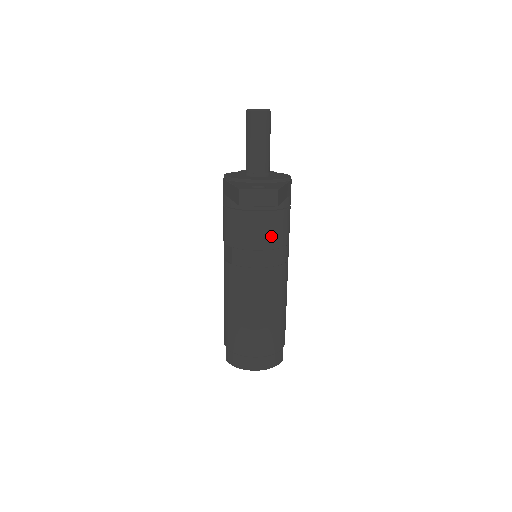
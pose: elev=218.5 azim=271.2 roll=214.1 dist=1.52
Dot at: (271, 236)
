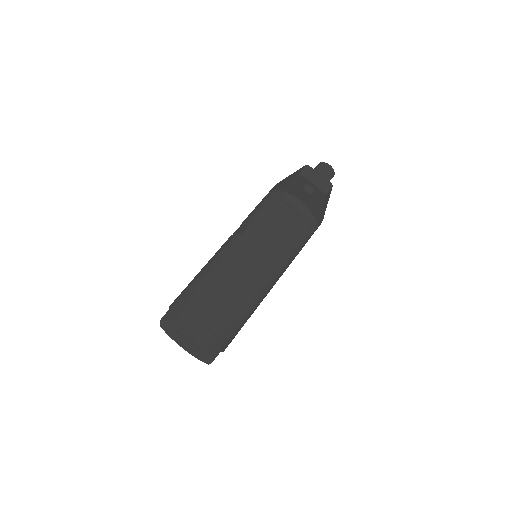
Dot at: (291, 233)
